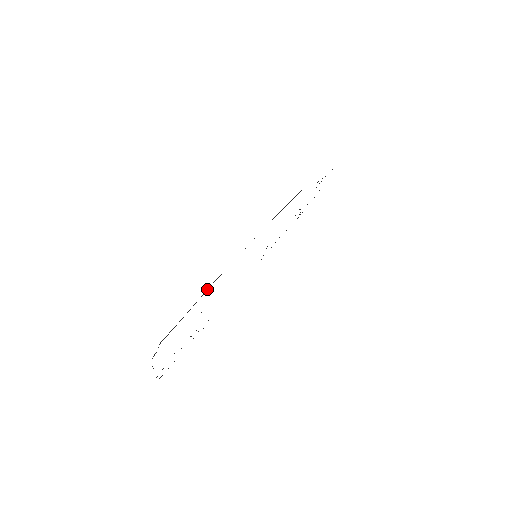
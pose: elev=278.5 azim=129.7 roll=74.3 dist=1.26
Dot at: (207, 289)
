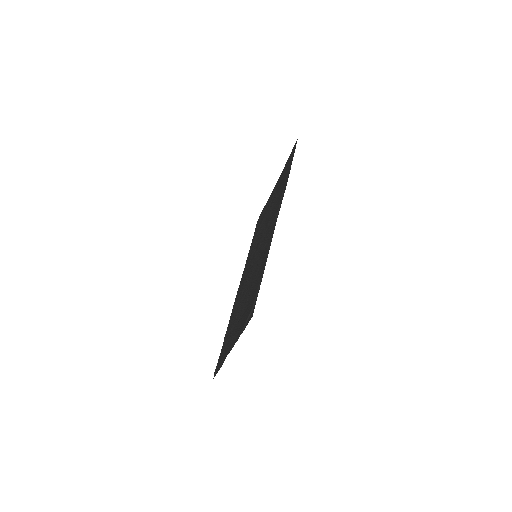
Dot at: (264, 268)
